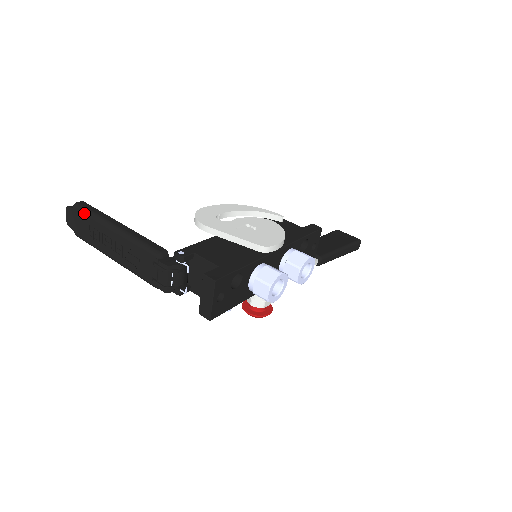
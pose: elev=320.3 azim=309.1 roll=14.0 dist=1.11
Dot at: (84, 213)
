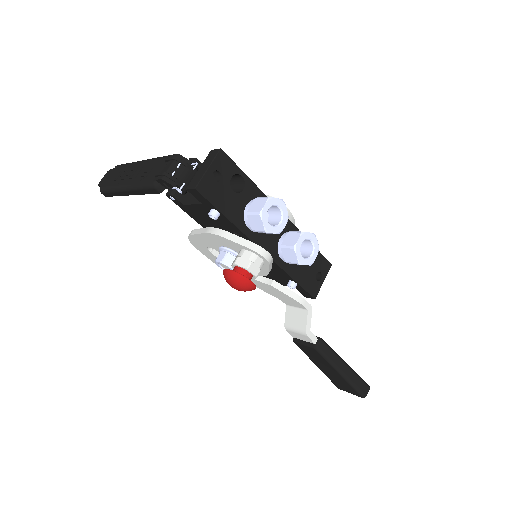
Dot at: (123, 164)
